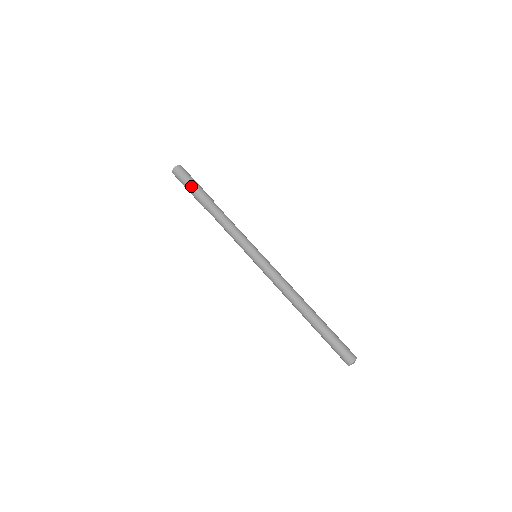
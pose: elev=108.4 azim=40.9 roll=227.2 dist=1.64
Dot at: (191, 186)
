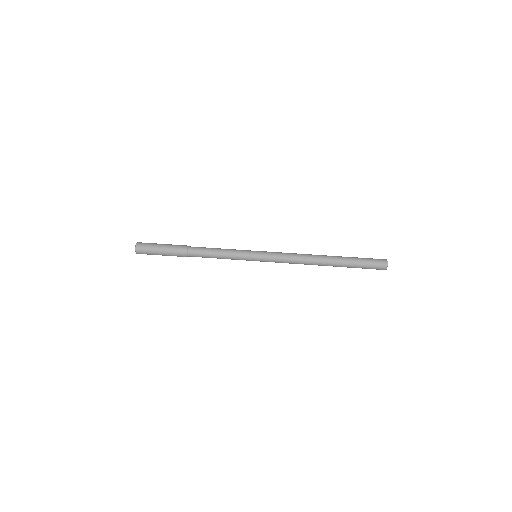
Dot at: (162, 249)
